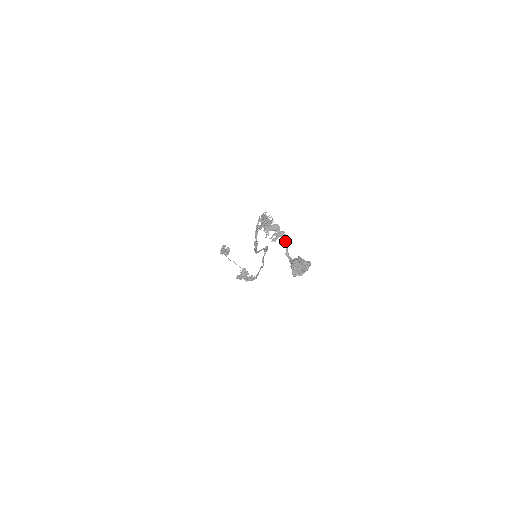
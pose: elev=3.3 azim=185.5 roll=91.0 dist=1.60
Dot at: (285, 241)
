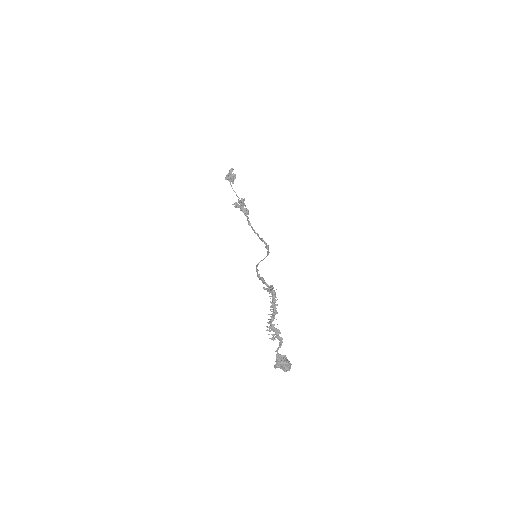
Dot at: (280, 344)
